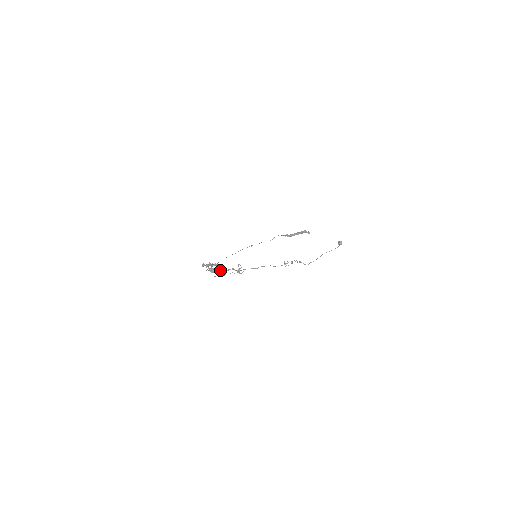
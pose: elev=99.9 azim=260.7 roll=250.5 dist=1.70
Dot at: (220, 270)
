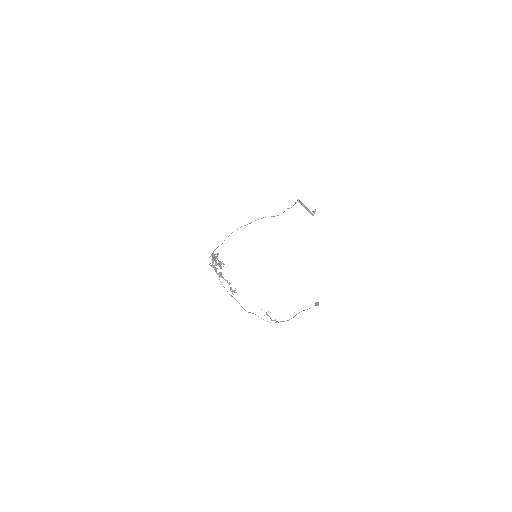
Dot at: (220, 274)
